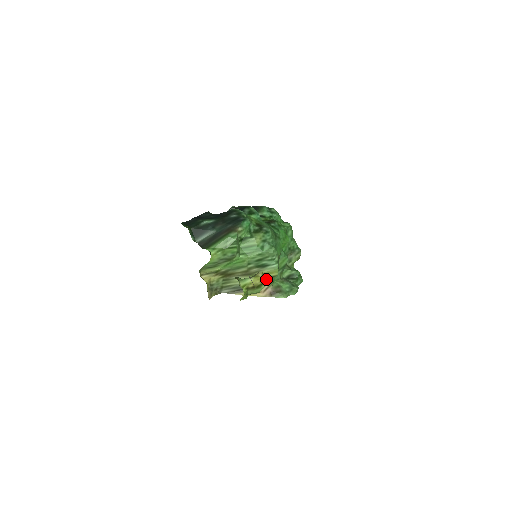
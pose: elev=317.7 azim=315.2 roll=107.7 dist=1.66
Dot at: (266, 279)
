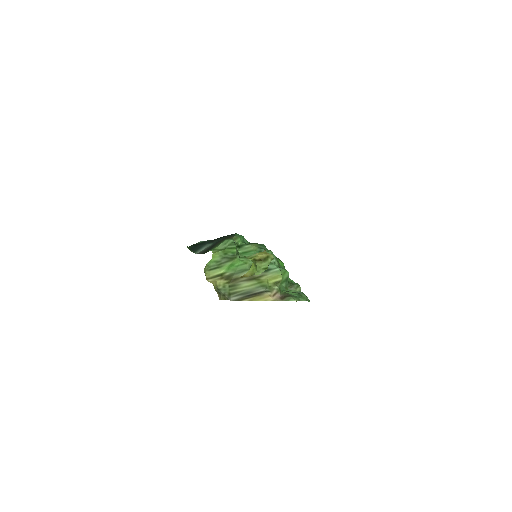
Dot at: (271, 255)
